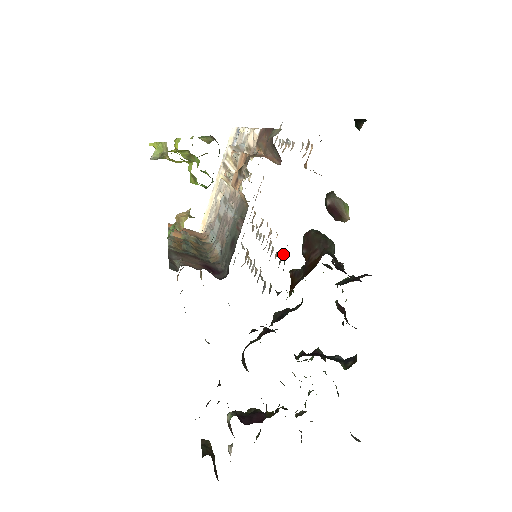
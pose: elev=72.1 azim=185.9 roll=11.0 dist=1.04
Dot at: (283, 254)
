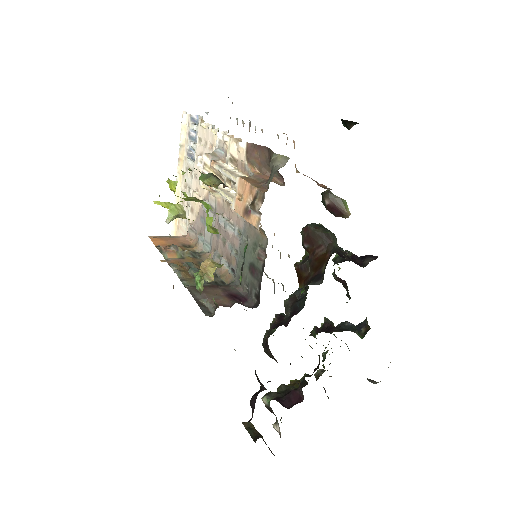
Dot at: (289, 255)
